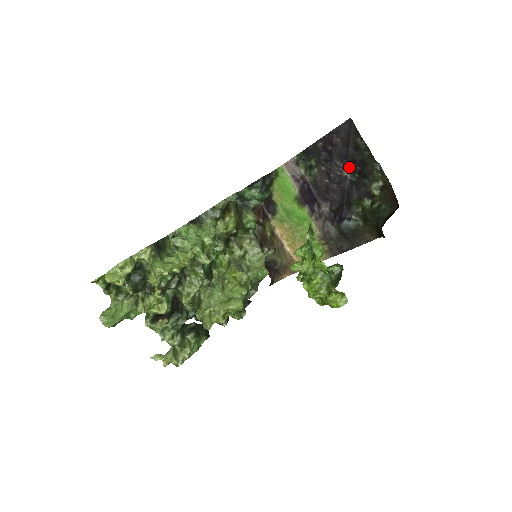
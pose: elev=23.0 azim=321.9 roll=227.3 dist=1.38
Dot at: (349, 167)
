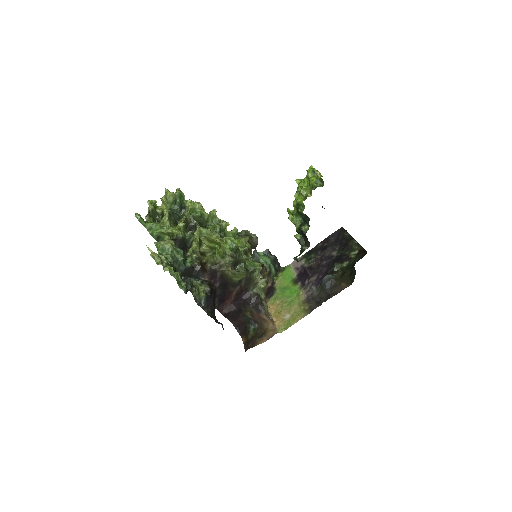
Dot at: (337, 249)
